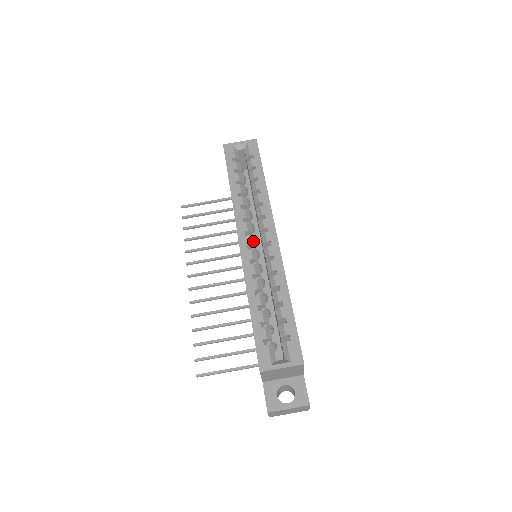
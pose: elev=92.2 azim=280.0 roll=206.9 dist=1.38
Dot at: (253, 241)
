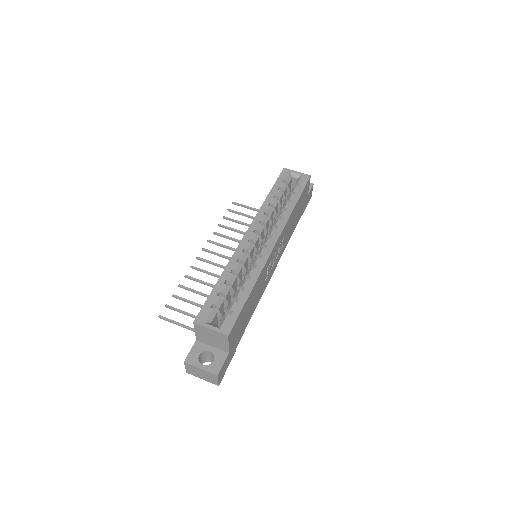
Dot at: (256, 239)
